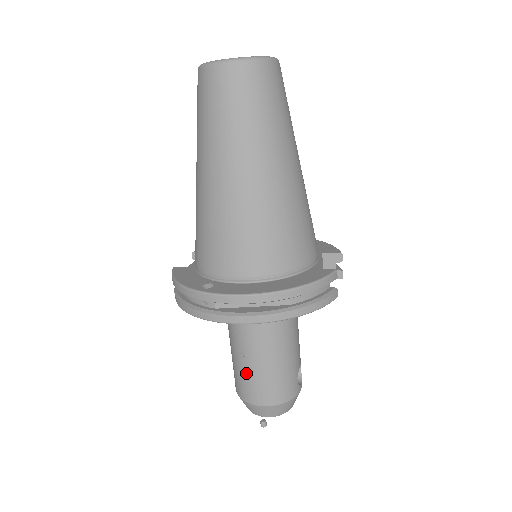
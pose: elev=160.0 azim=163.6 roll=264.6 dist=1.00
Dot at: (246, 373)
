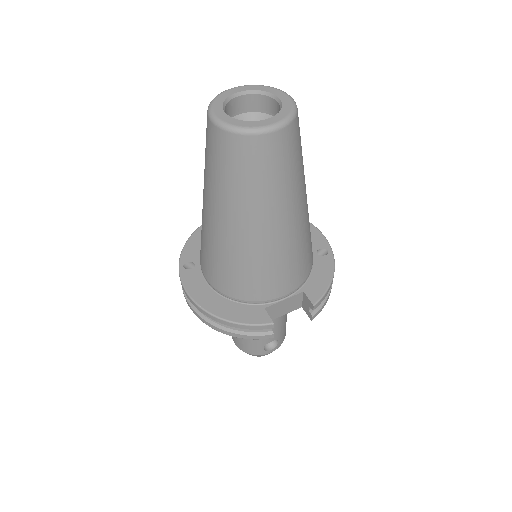
Dot at: occluded
